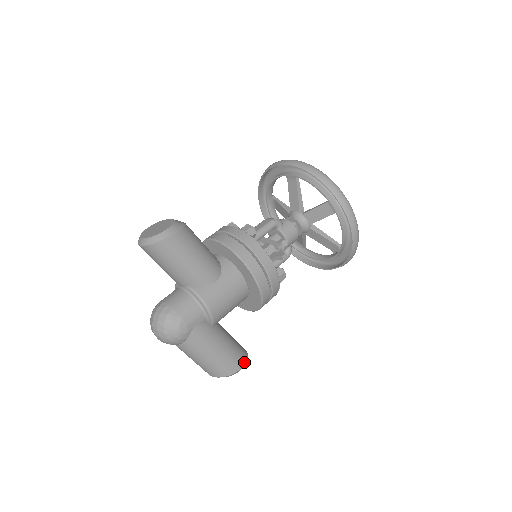
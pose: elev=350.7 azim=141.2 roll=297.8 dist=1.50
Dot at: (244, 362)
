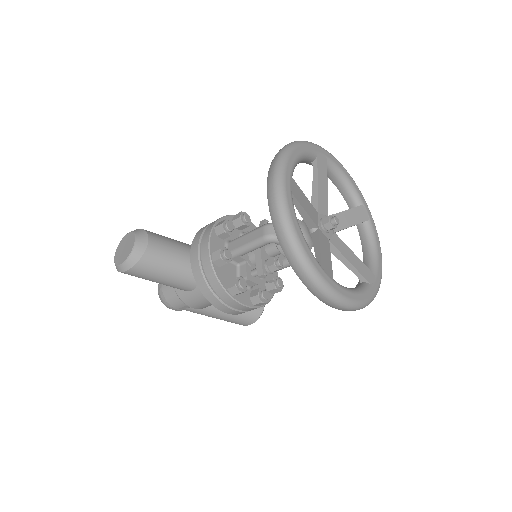
Dot at: (253, 321)
